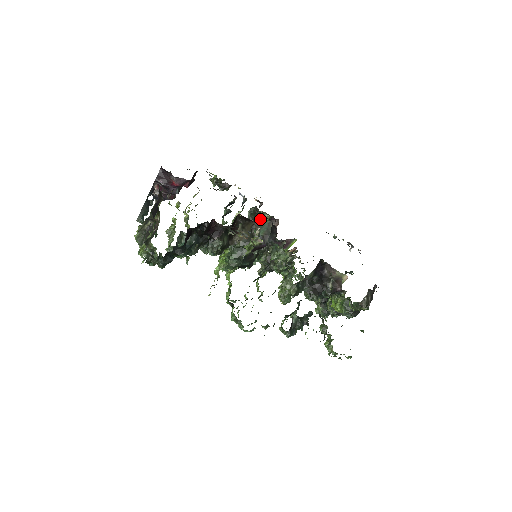
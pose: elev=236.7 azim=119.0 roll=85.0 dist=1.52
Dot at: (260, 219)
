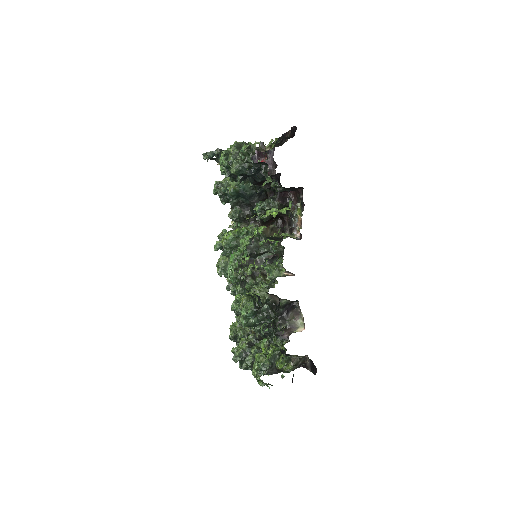
Dot at: occluded
